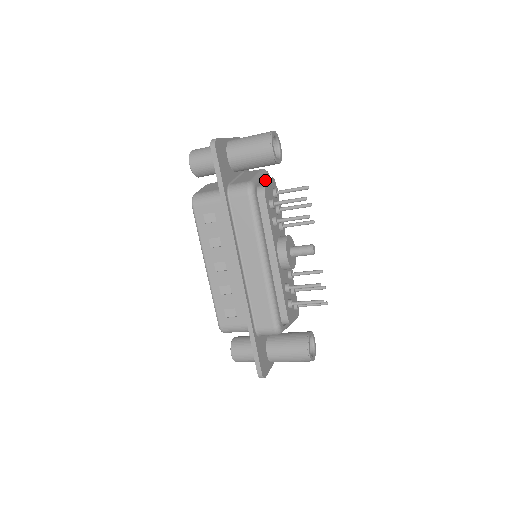
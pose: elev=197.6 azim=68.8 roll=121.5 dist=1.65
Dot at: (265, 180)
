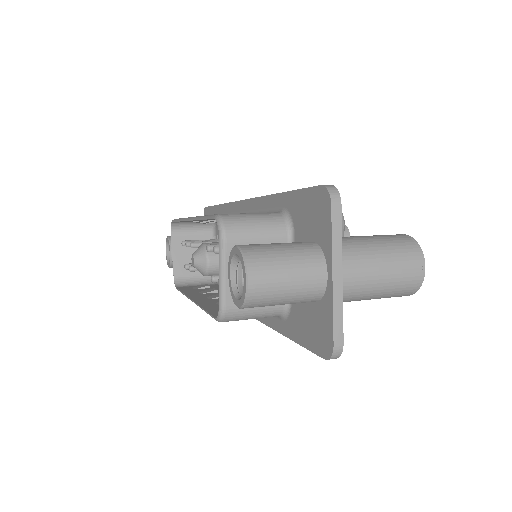
Dot at: occluded
